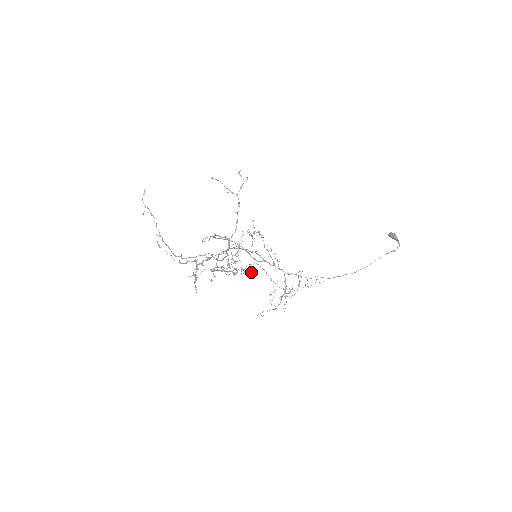
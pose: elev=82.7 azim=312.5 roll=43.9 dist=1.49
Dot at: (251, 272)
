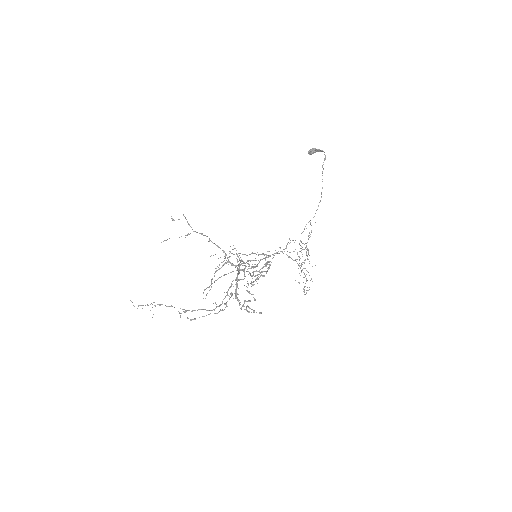
Dot at: (278, 253)
